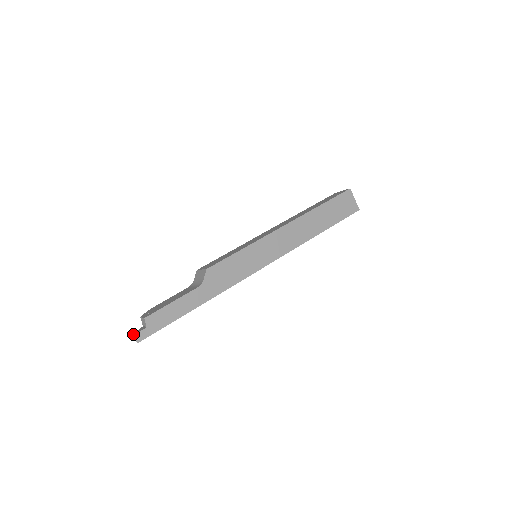
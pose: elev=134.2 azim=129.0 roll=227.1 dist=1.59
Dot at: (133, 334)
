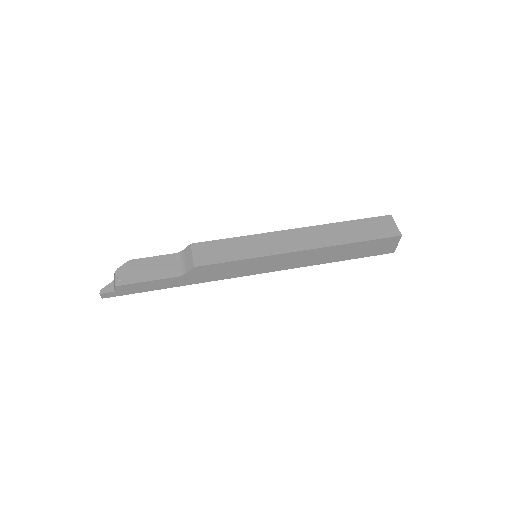
Dot at: (100, 291)
